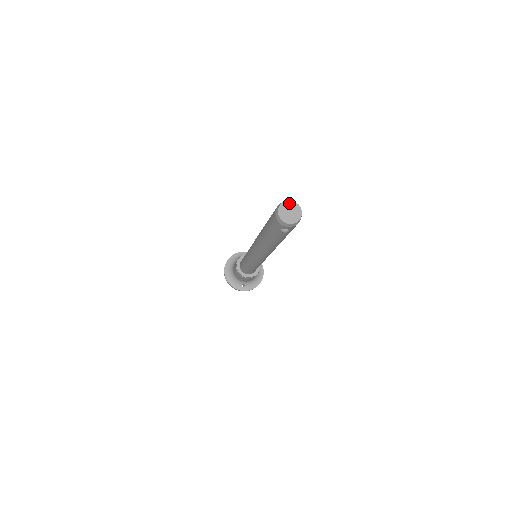
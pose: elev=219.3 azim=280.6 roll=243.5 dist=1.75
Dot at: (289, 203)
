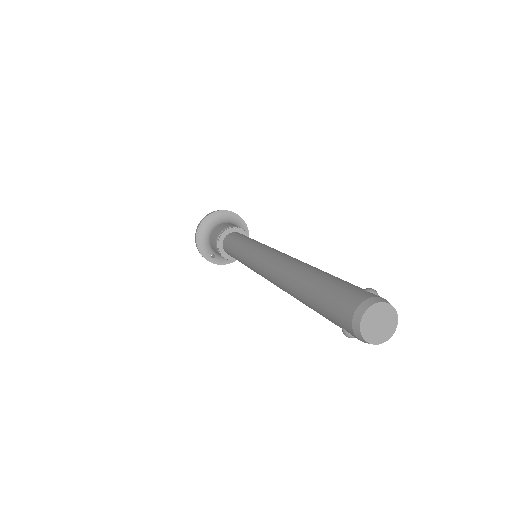
Dot at: (386, 308)
